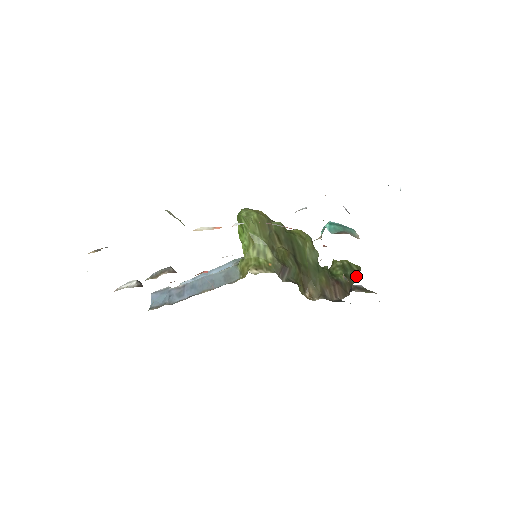
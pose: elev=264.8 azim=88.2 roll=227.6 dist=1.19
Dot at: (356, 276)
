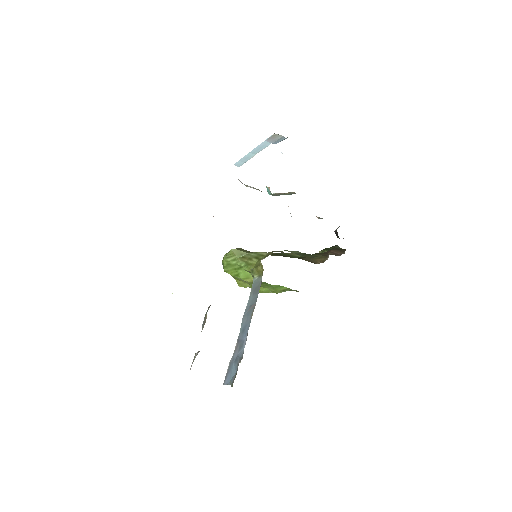
Dot at: (337, 247)
